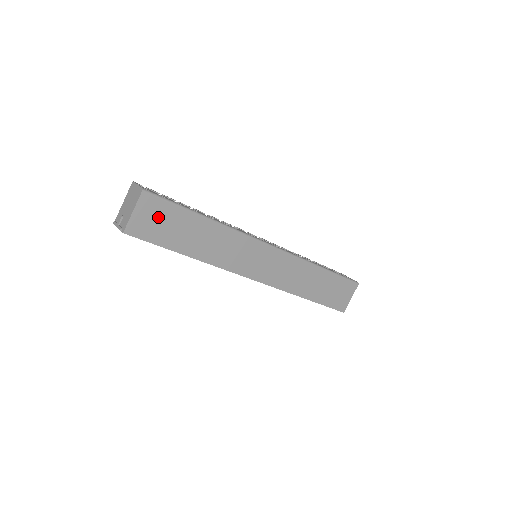
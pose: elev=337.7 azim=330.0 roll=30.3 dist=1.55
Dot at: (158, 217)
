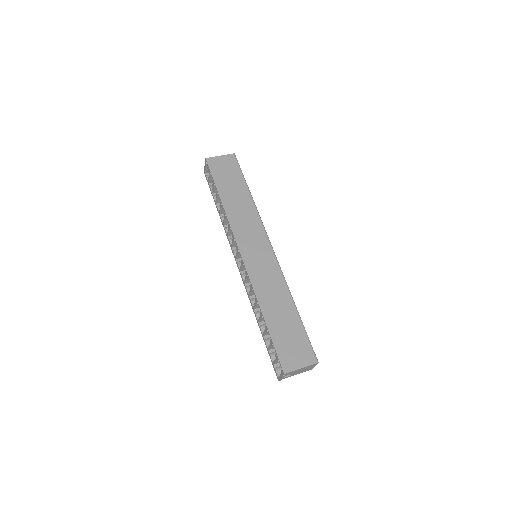
Dot at: (228, 168)
